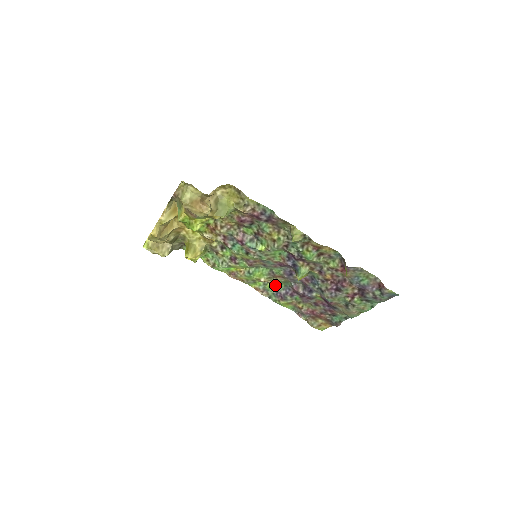
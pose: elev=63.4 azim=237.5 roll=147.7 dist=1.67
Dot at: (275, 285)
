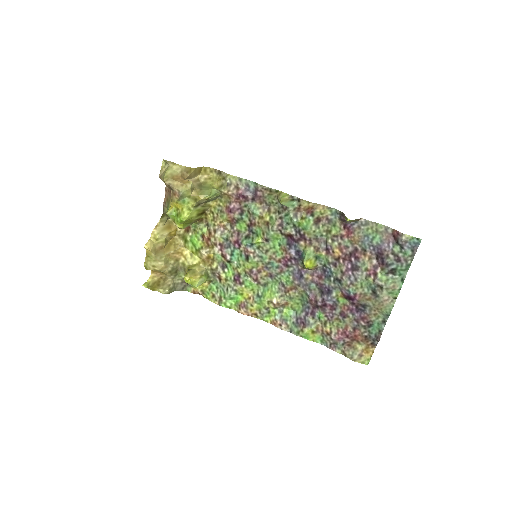
Dot at: (292, 310)
